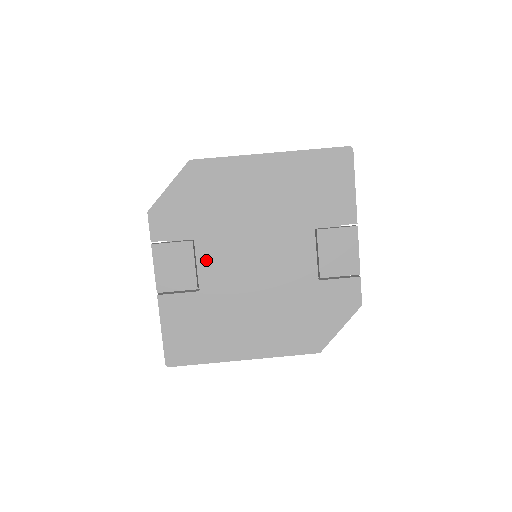
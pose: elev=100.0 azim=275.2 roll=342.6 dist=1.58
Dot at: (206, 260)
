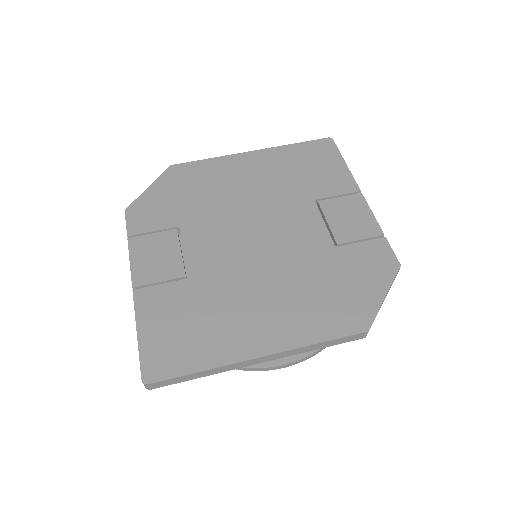
Dot at: (194, 245)
